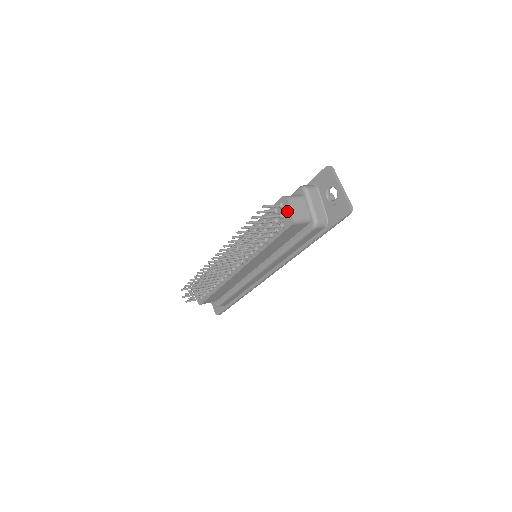
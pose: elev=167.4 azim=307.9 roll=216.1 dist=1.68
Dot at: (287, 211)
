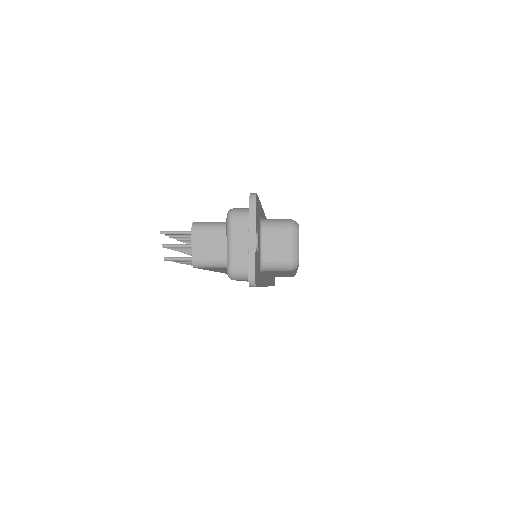
Dot at: (193, 246)
